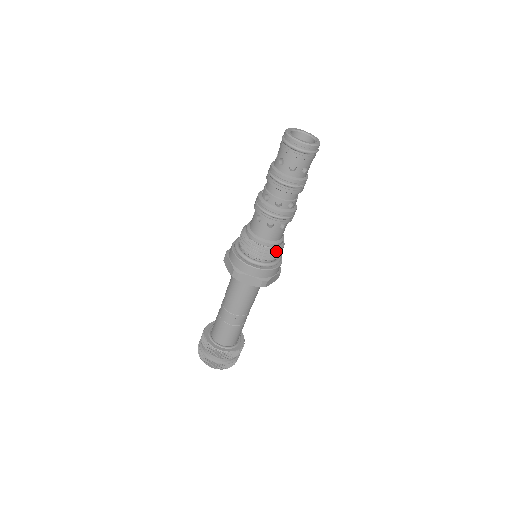
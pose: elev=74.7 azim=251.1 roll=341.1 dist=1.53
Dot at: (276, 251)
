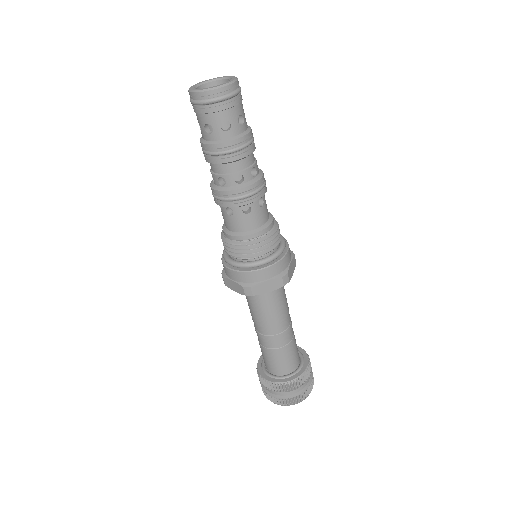
Dot at: (273, 235)
